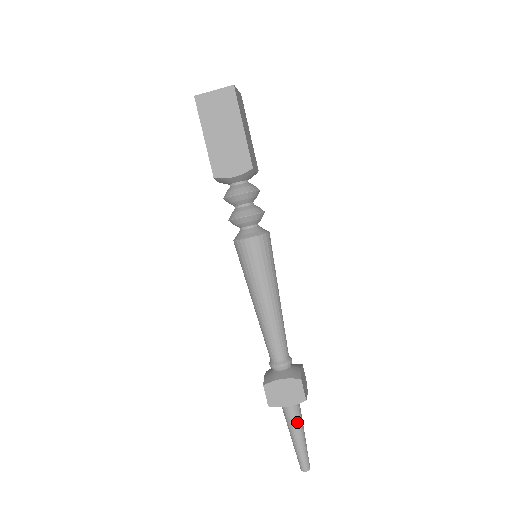
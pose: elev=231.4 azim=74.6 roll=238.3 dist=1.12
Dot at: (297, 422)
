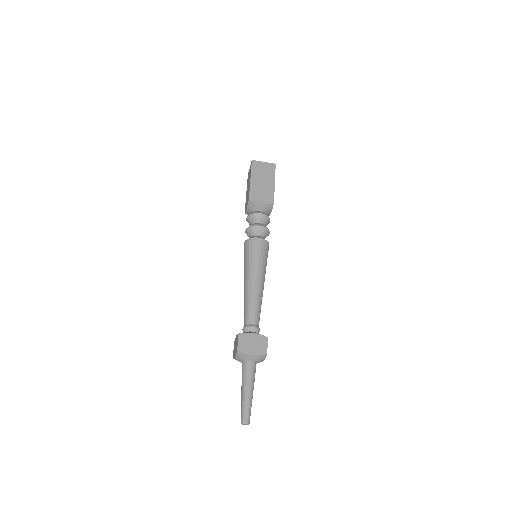
Dot at: (252, 376)
